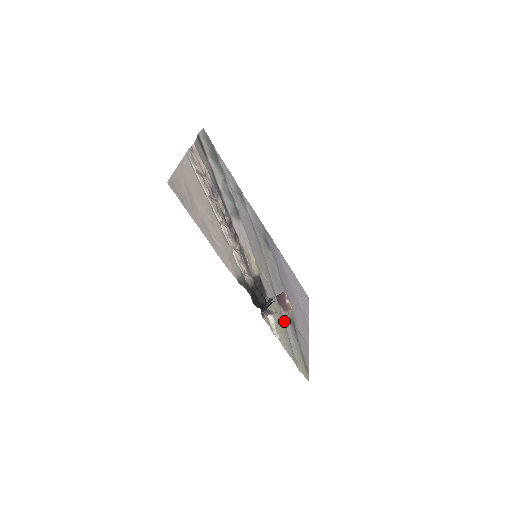
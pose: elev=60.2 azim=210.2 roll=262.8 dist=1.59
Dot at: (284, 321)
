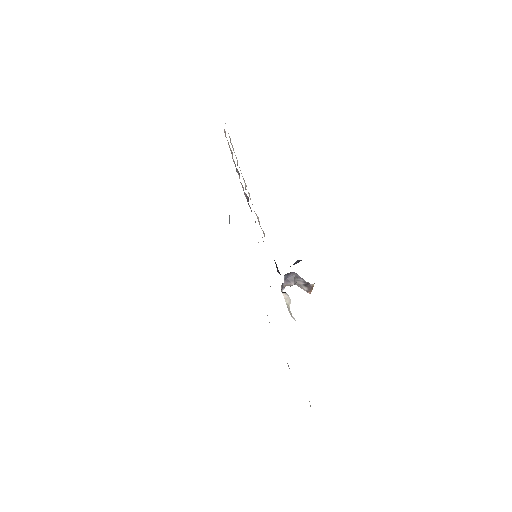
Dot at: occluded
